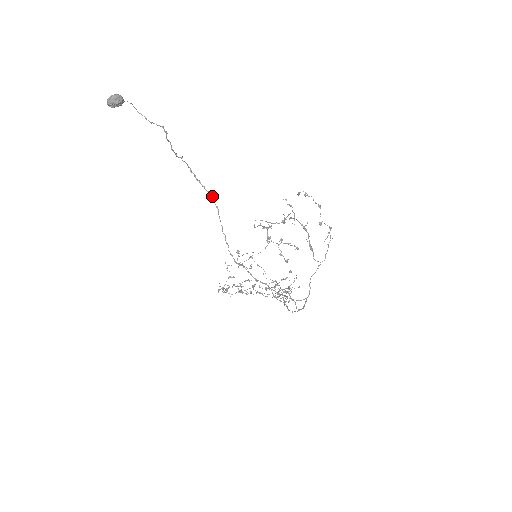
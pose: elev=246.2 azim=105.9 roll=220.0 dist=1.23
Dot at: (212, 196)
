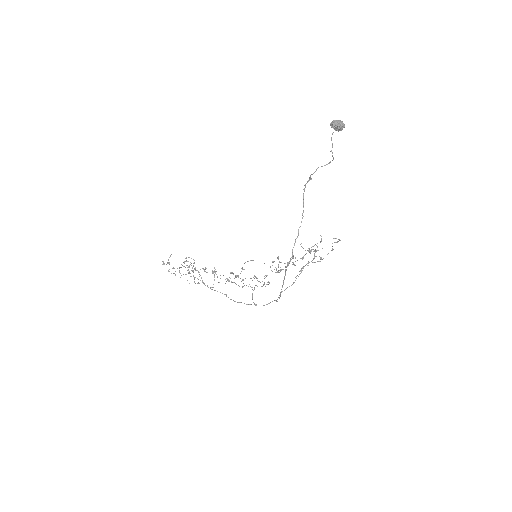
Dot at: occluded
